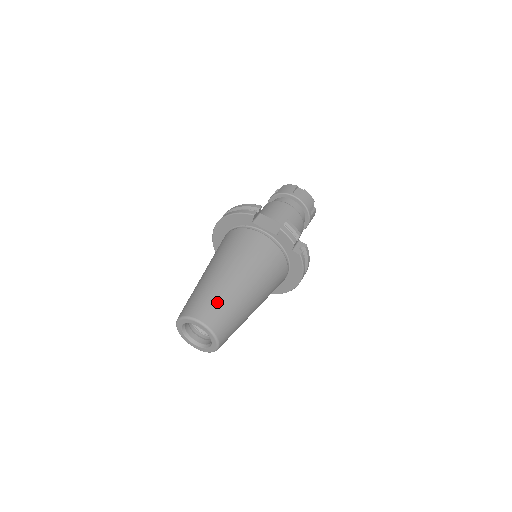
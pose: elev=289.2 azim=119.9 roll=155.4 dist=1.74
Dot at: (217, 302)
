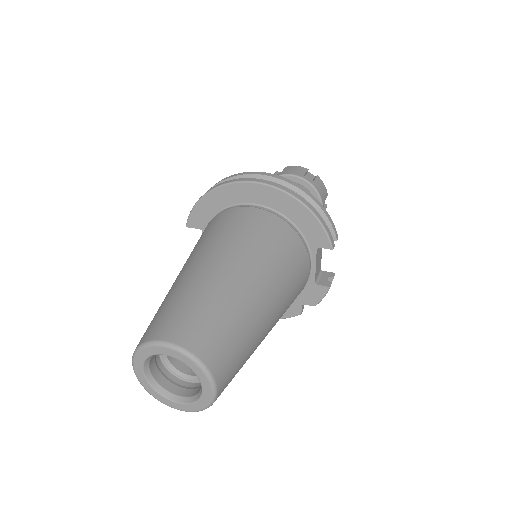
Dot at: (242, 360)
